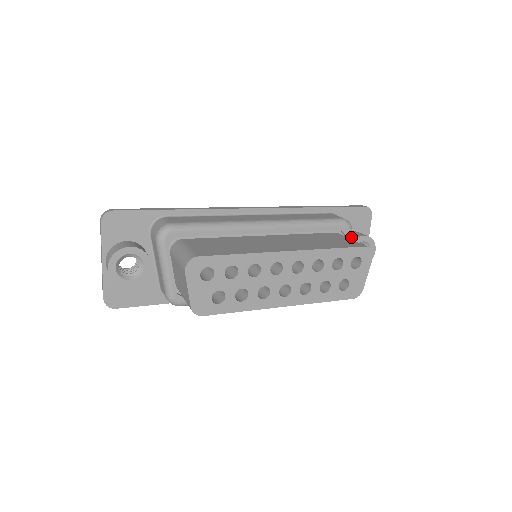
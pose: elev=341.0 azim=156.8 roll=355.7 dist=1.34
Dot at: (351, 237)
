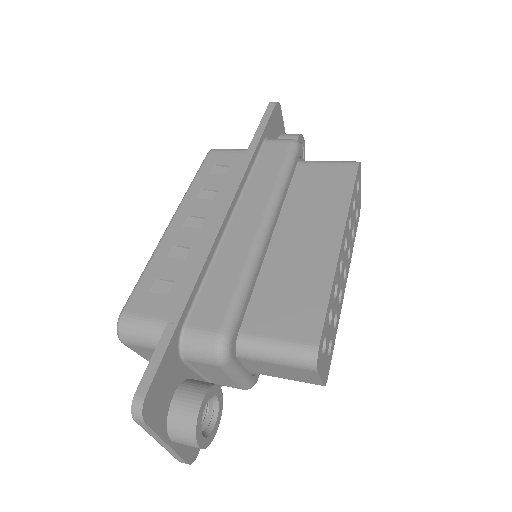
Dot at: occluded
